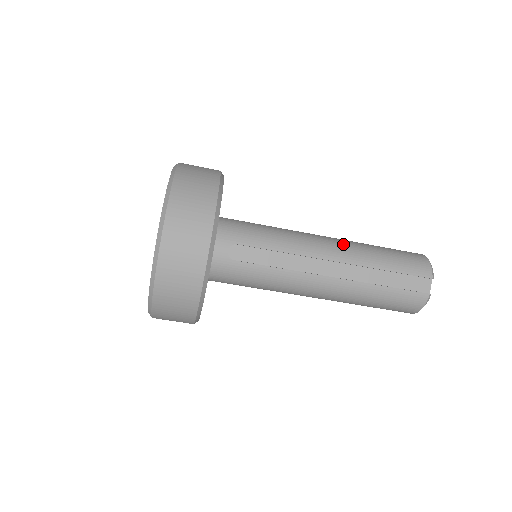
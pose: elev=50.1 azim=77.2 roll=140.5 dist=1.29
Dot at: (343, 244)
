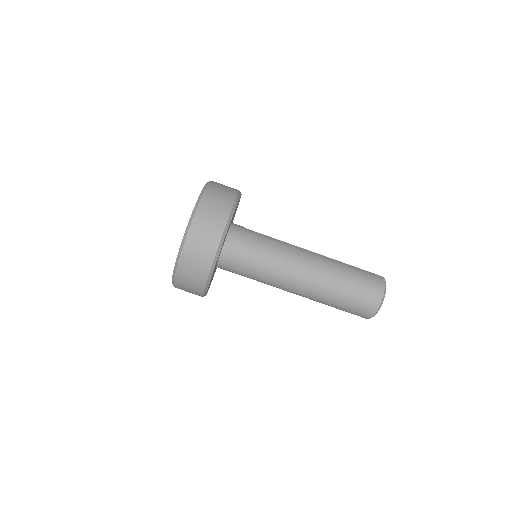
Dot at: occluded
